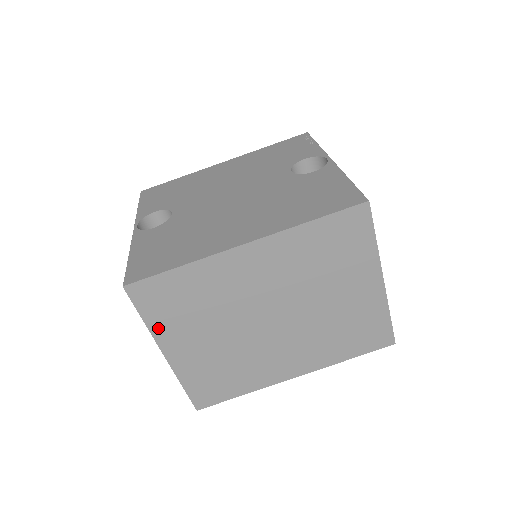
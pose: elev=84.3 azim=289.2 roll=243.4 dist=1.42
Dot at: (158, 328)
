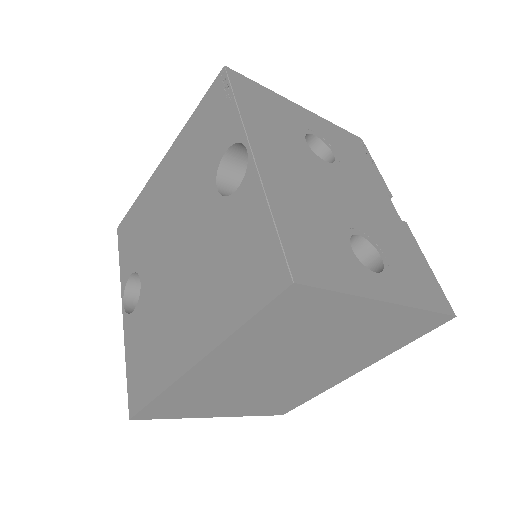
Dot at: (190, 415)
